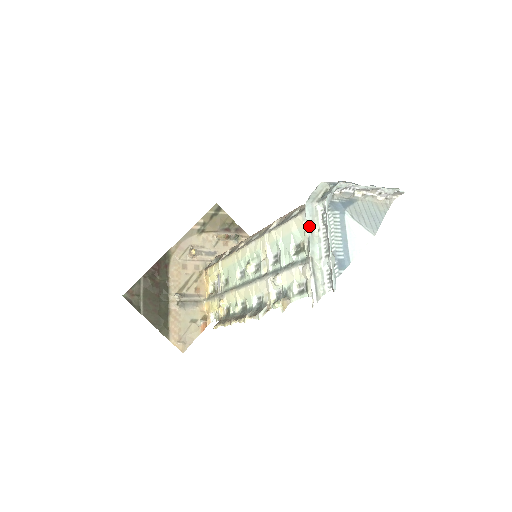
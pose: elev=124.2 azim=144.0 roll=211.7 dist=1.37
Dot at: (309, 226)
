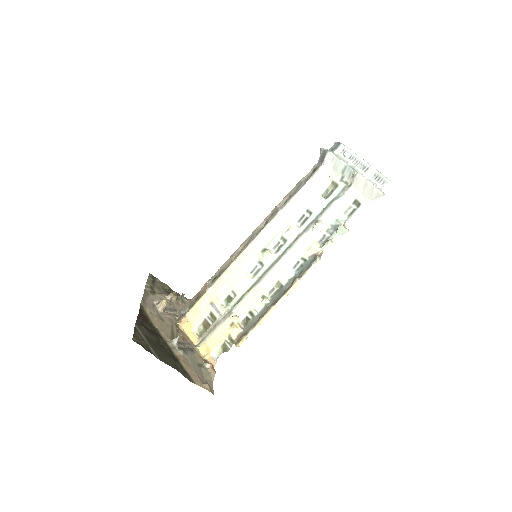
Dot at: (342, 160)
